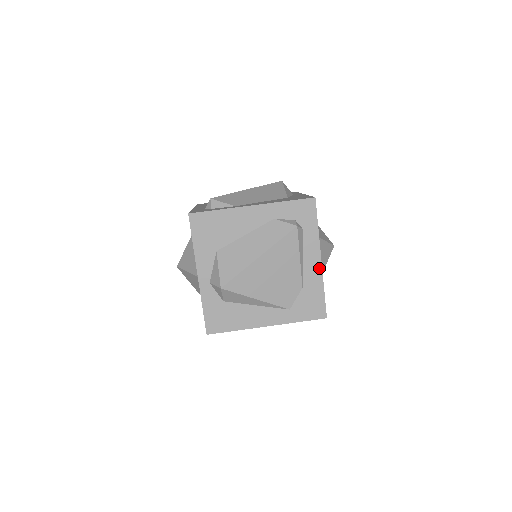
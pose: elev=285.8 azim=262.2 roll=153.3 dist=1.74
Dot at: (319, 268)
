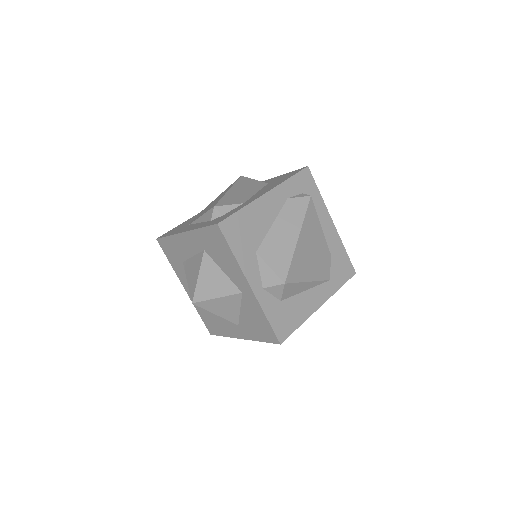
Dot at: (334, 230)
